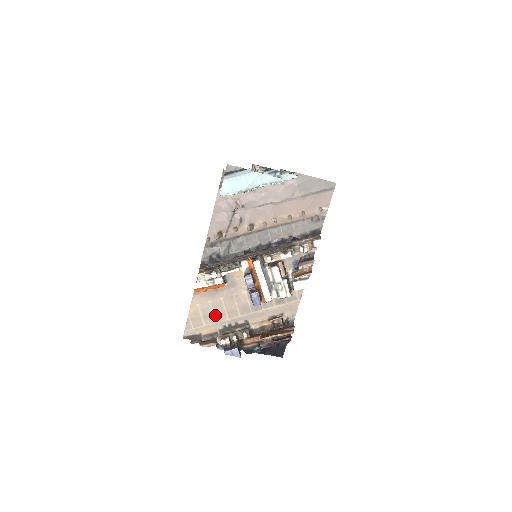
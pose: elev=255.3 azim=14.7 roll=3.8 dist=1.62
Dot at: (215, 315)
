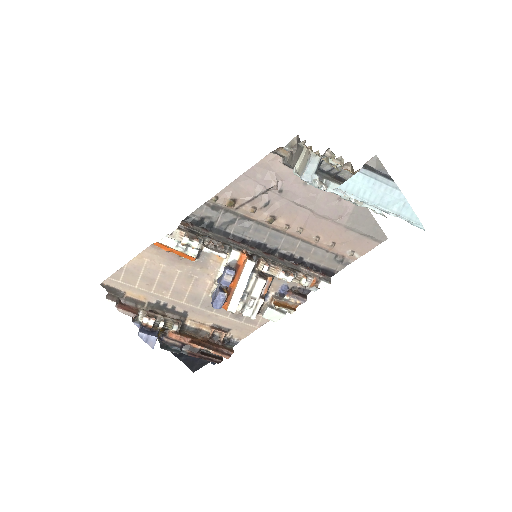
Dot at: (157, 284)
